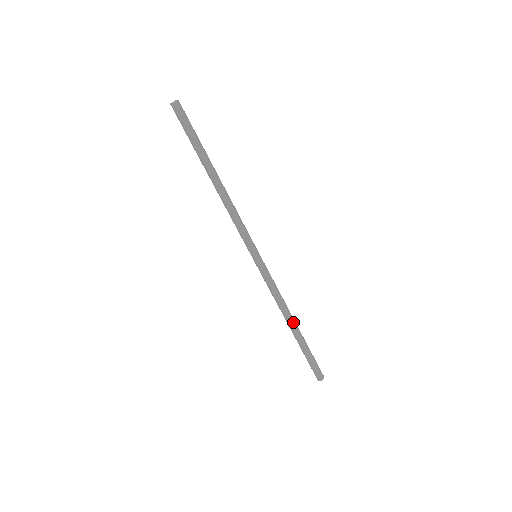
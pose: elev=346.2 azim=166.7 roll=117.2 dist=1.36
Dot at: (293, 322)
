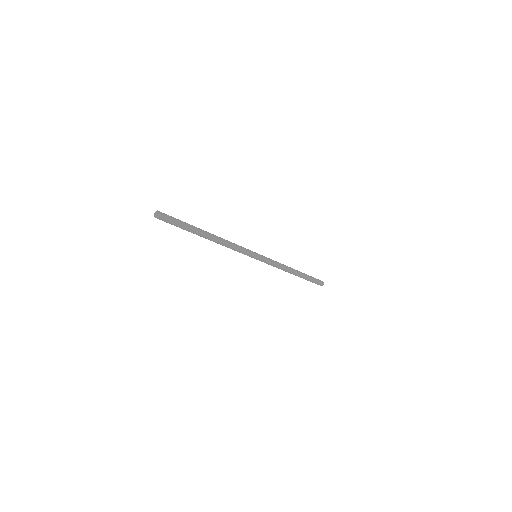
Dot at: (294, 273)
